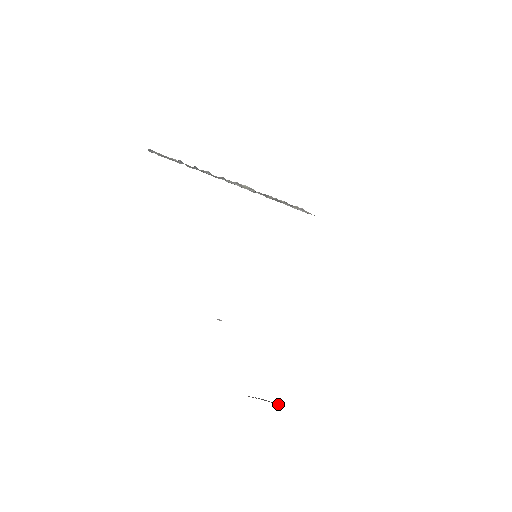
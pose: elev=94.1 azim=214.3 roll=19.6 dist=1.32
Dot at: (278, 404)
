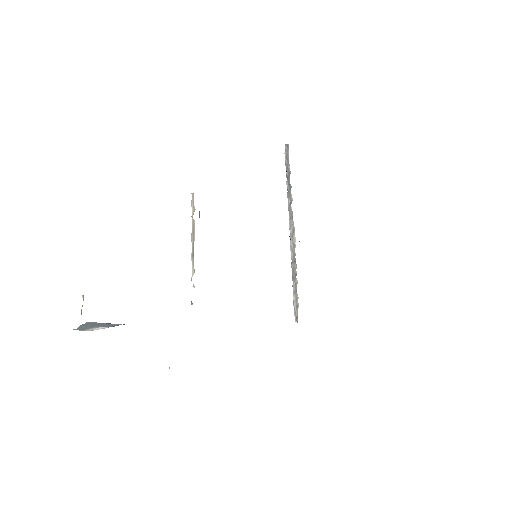
Dot at: occluded
